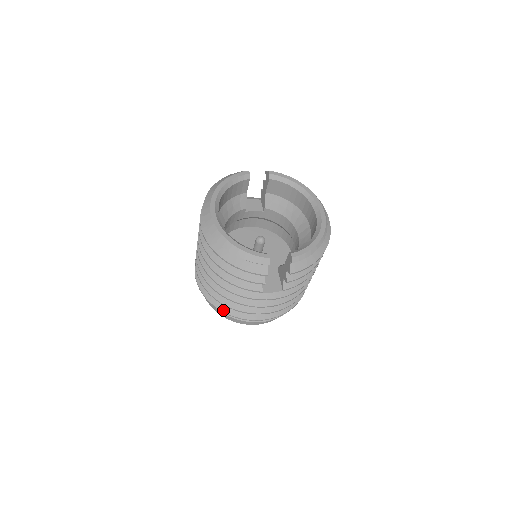
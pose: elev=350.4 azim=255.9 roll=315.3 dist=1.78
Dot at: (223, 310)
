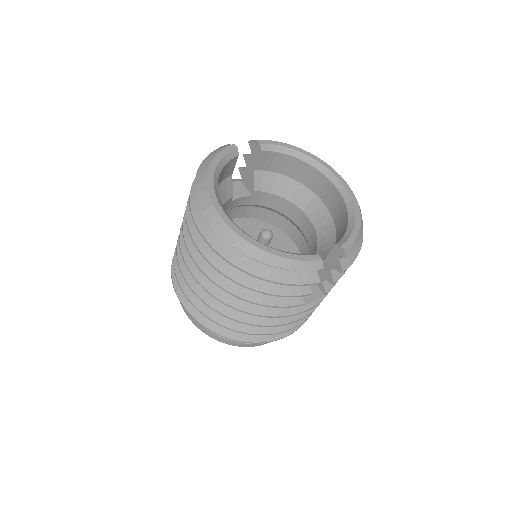
Dot at: (238, 339)
